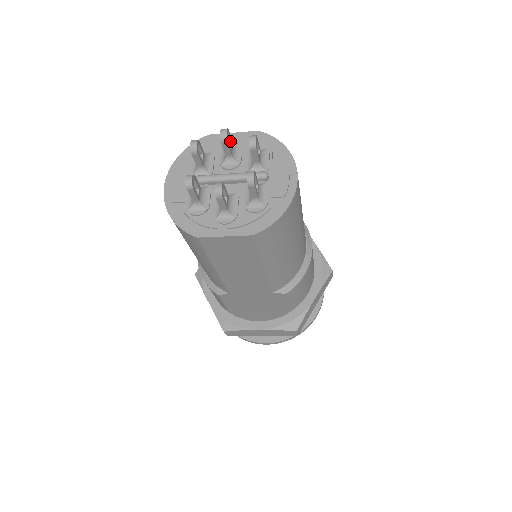
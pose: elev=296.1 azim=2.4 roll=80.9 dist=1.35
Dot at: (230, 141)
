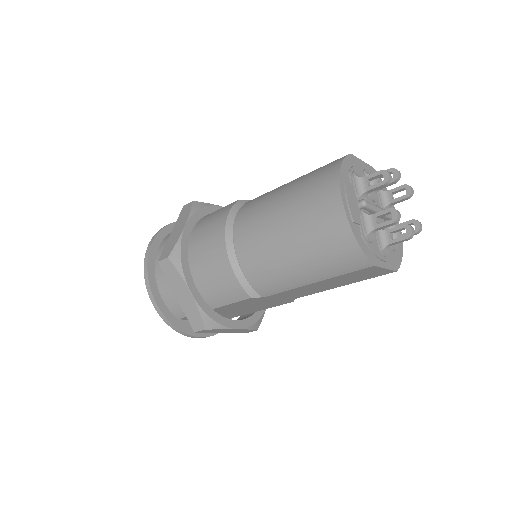
Dot at: occluded
